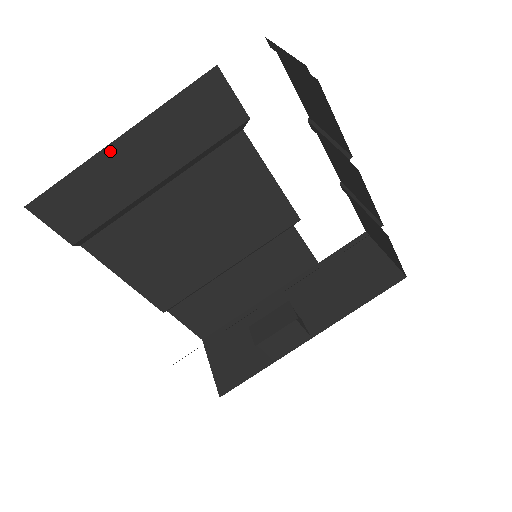
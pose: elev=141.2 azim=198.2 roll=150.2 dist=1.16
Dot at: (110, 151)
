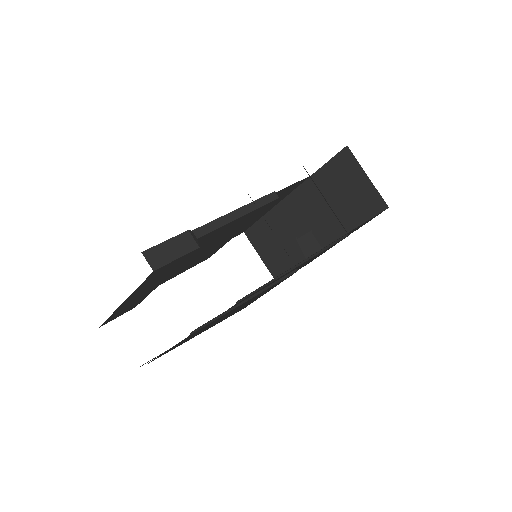
Dot at: (122, 305)
